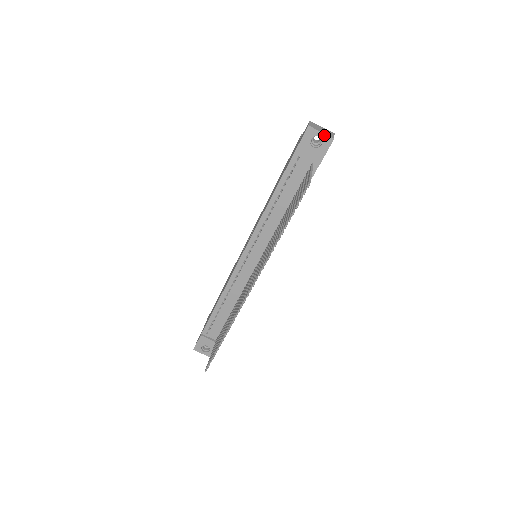
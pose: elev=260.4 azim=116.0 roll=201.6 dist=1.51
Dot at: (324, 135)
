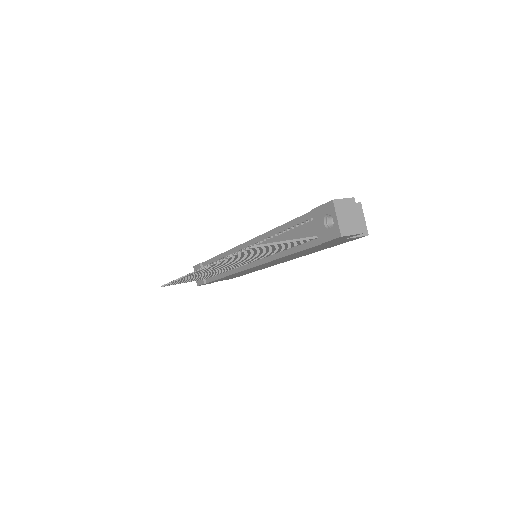
Dot at: (337, 223)
